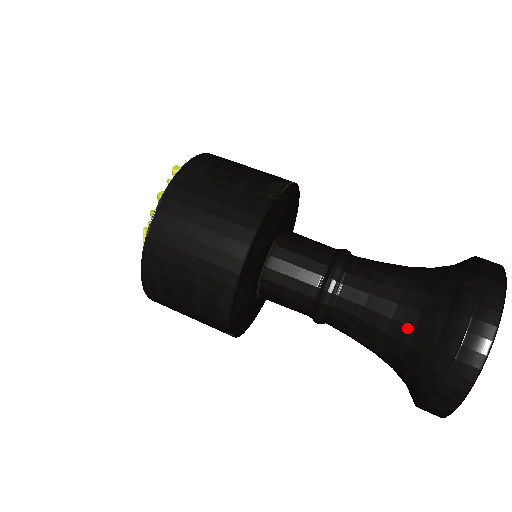
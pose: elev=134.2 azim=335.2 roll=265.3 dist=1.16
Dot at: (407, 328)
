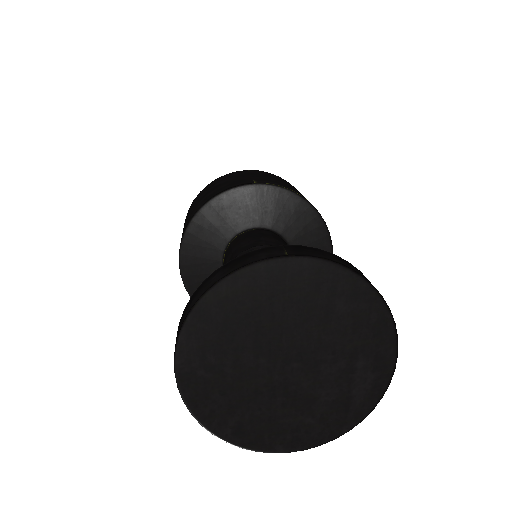
Dot at: occluded
